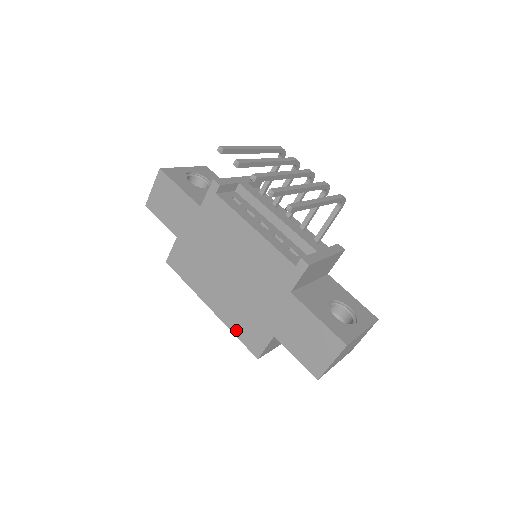
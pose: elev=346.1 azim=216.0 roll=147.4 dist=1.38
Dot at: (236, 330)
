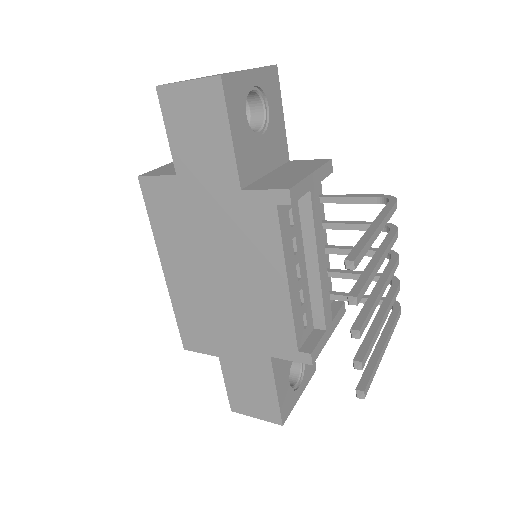
Dot at: (180, 314)
